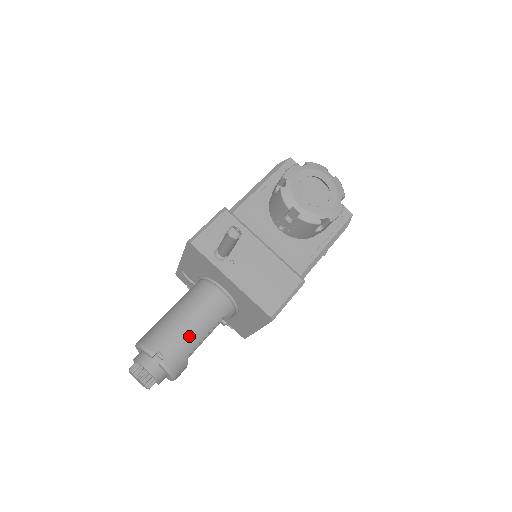
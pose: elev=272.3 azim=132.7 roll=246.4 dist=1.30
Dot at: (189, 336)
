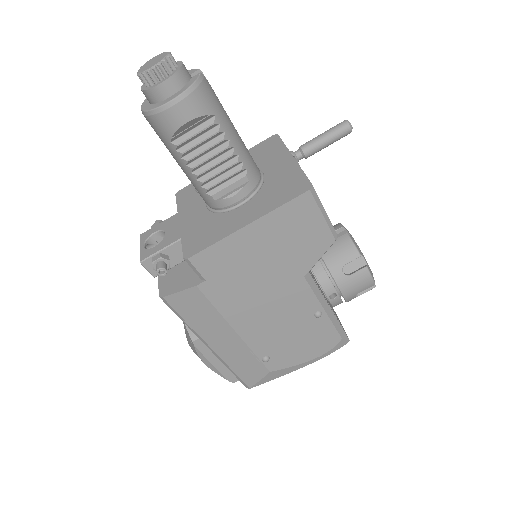
Dot at: (228, 118)
